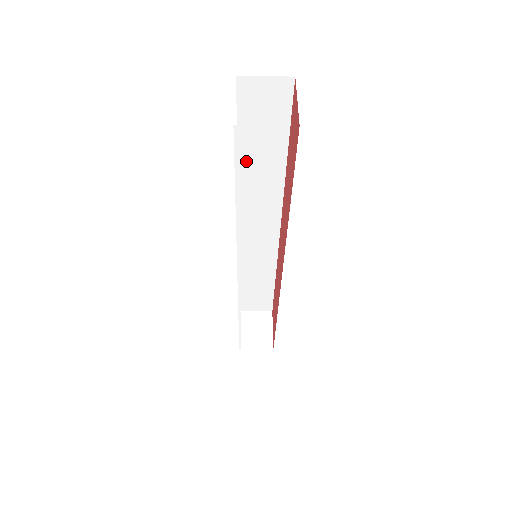
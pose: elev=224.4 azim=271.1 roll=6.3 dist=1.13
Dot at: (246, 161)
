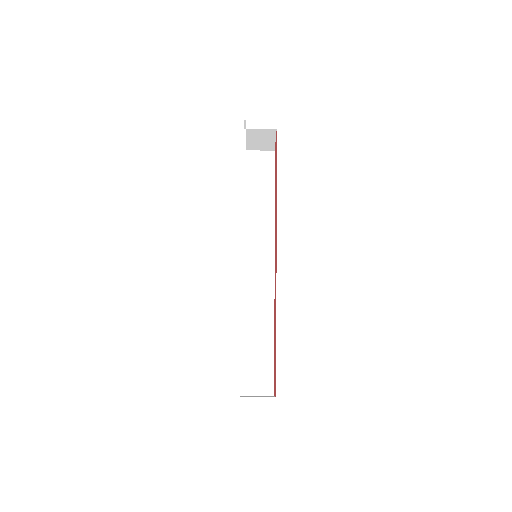
Dot at: (249, 202)
